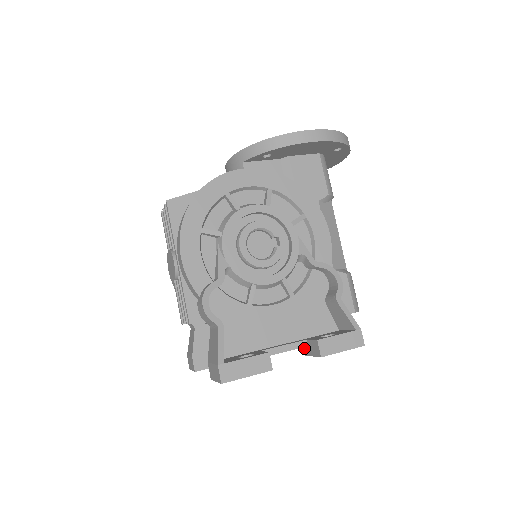
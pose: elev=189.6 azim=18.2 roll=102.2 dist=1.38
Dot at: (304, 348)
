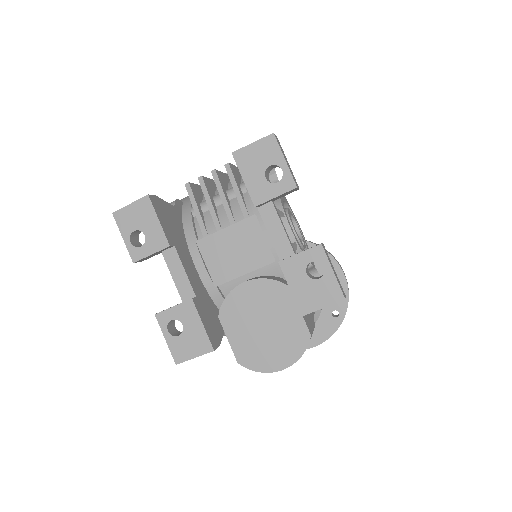
Dot at: (285, 258)
